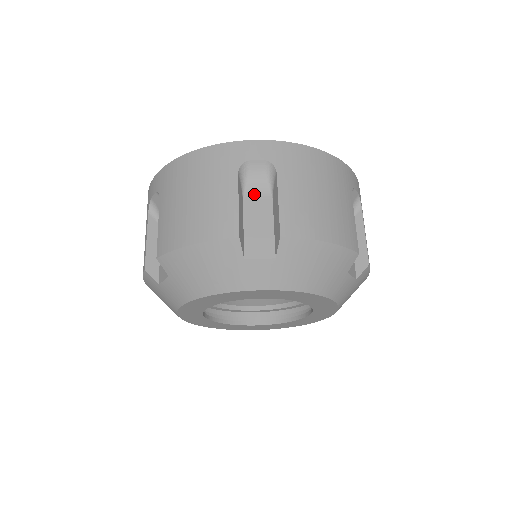
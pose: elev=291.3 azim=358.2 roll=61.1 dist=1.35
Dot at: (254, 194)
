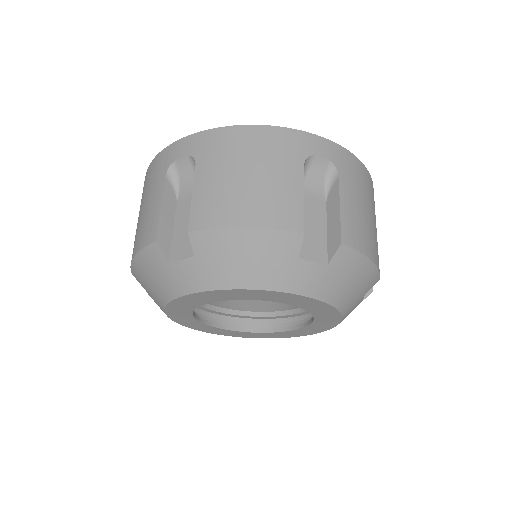
Dot at: (310, 192)
